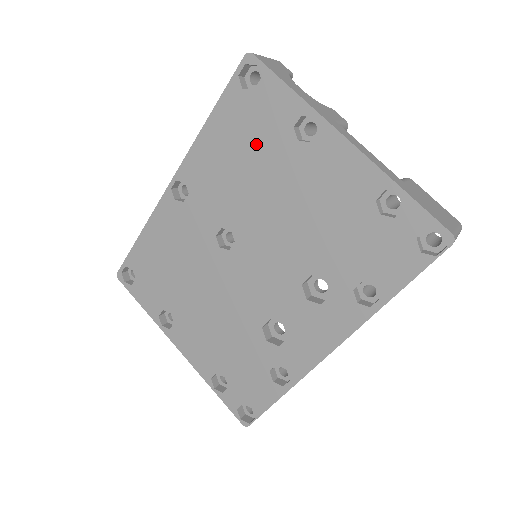
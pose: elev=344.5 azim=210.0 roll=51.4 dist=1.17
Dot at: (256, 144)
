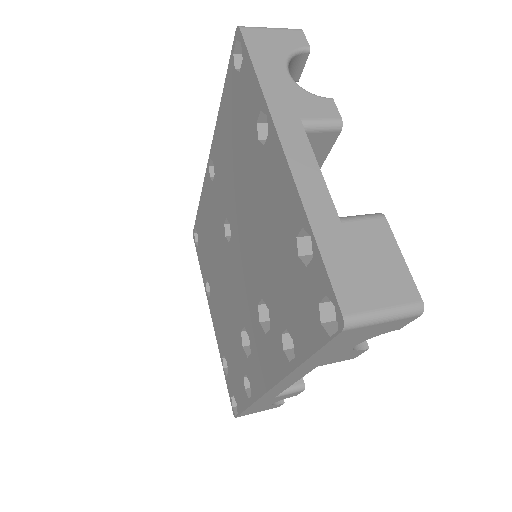
Dot at: (240, 136)
